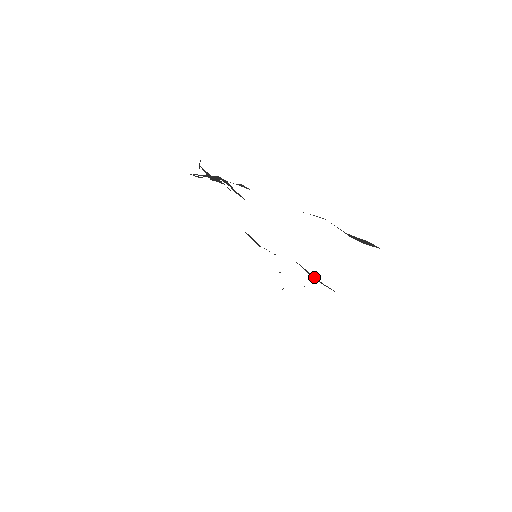
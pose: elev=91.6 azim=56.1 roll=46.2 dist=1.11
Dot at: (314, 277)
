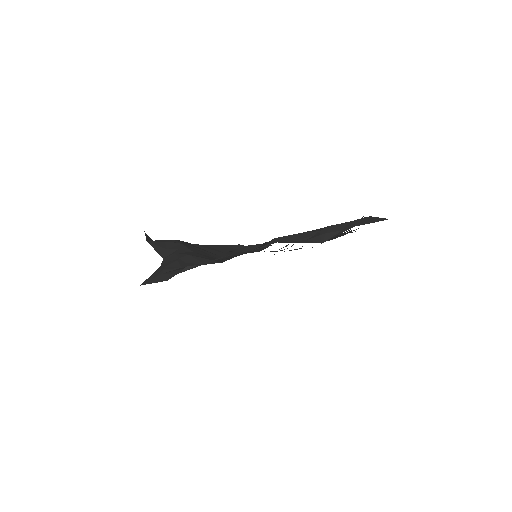
Dot at: occluded
